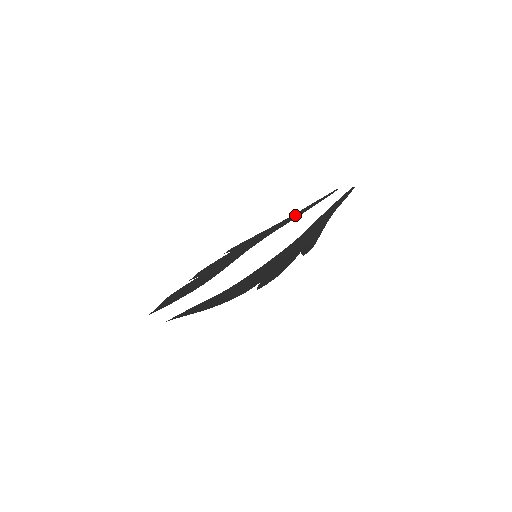
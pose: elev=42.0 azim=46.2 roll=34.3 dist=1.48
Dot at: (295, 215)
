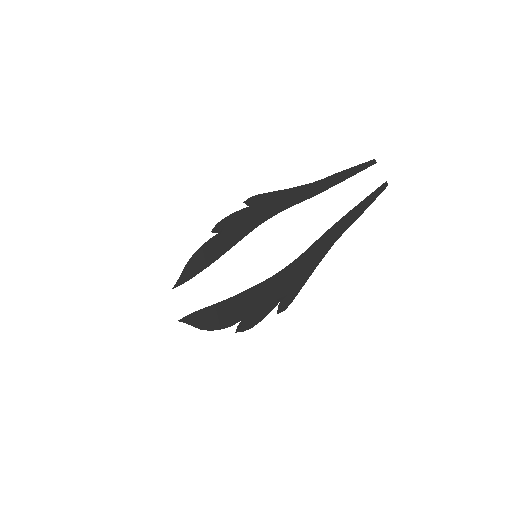
Dot at: (315, 187)
